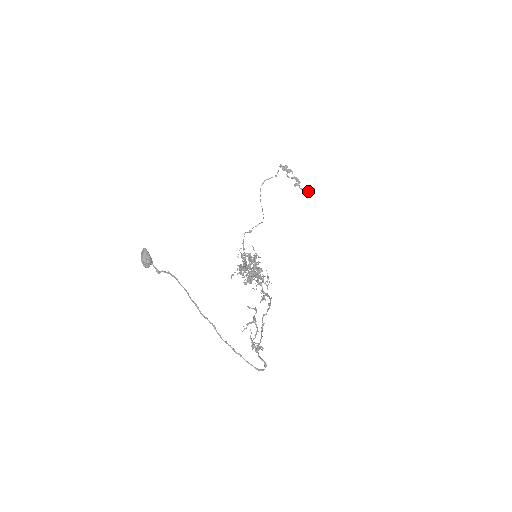
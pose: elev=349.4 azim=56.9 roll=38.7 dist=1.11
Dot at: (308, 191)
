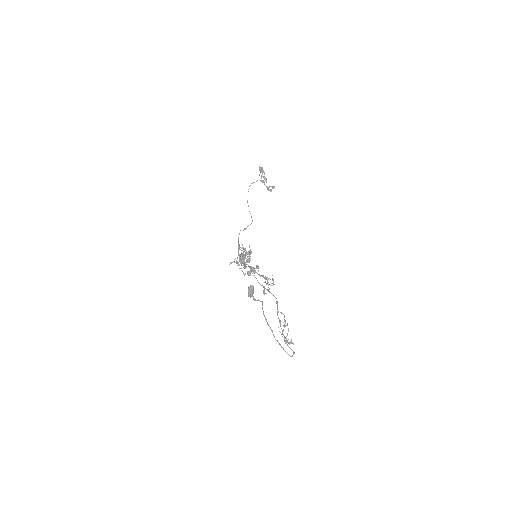
Dot at: (270, 189)
